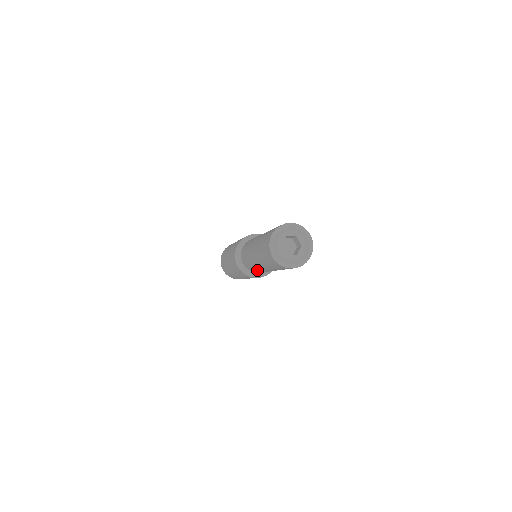
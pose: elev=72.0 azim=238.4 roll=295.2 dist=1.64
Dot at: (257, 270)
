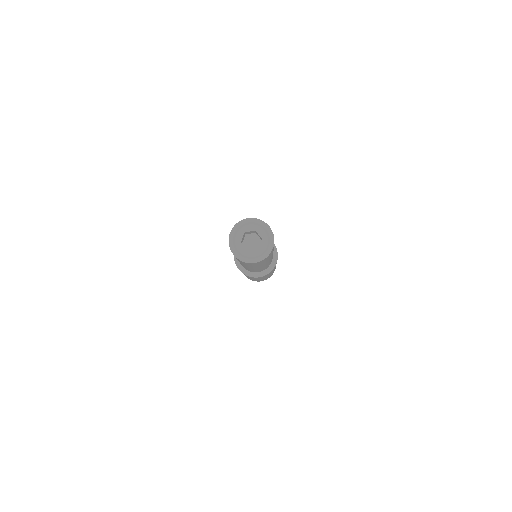
Dot at: occluded
